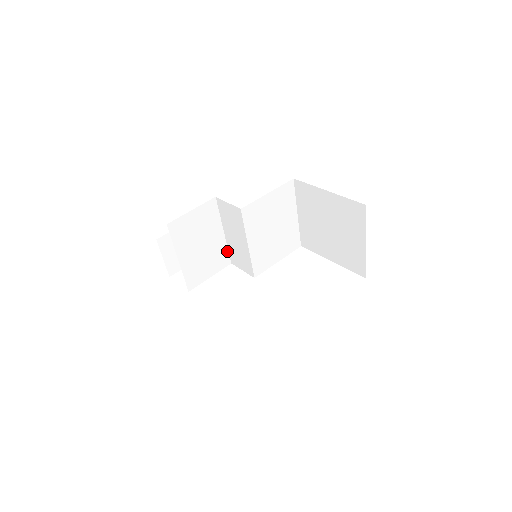
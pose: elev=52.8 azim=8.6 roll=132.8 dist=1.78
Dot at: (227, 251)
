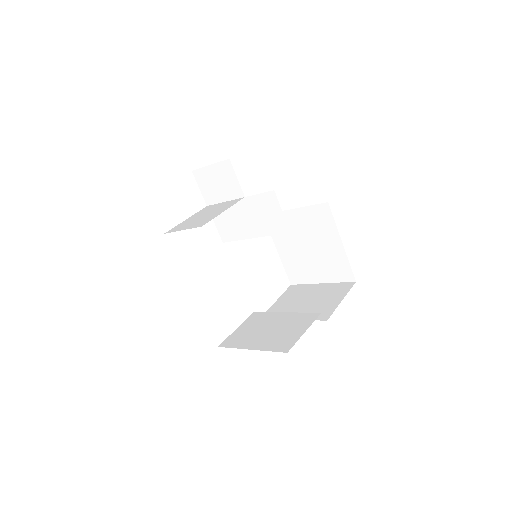
Dot at: (218, 203)
